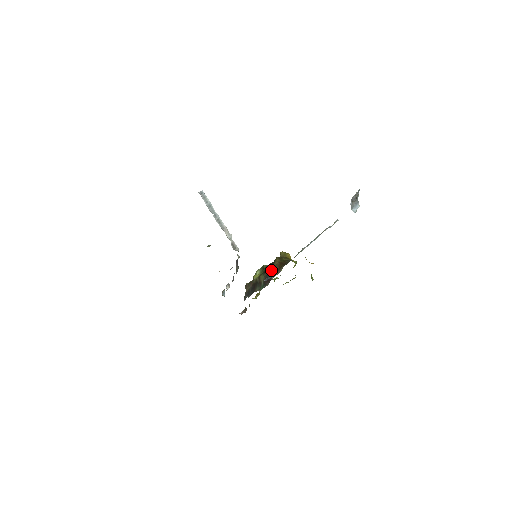
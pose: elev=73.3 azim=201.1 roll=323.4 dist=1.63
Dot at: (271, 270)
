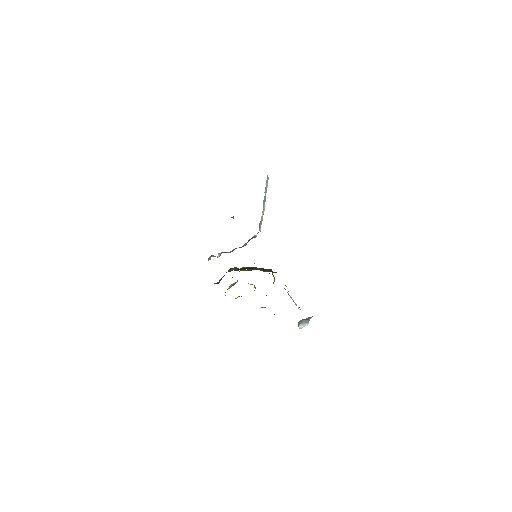
Dot at: (266, 269)
